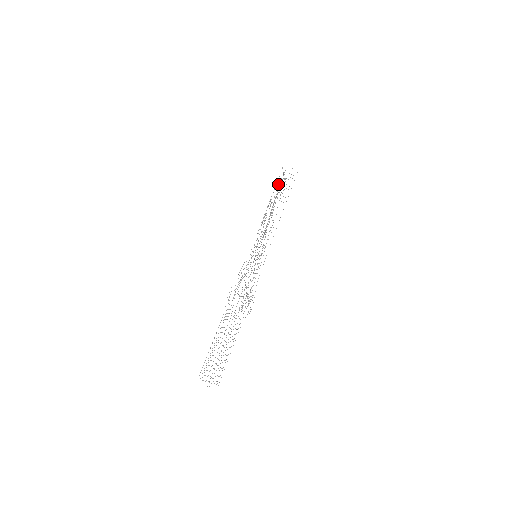
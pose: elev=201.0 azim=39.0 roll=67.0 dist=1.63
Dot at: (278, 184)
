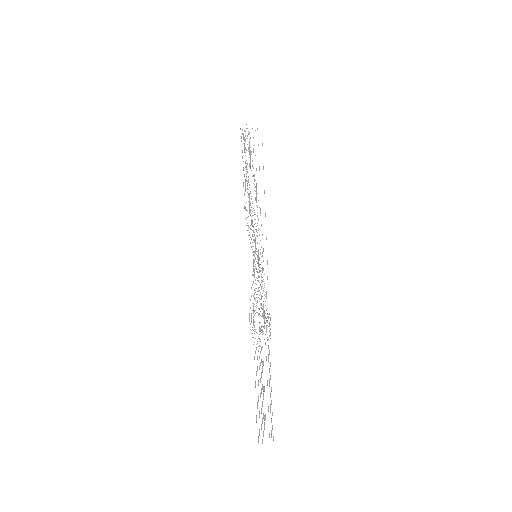
Dot at: (249, 149)
